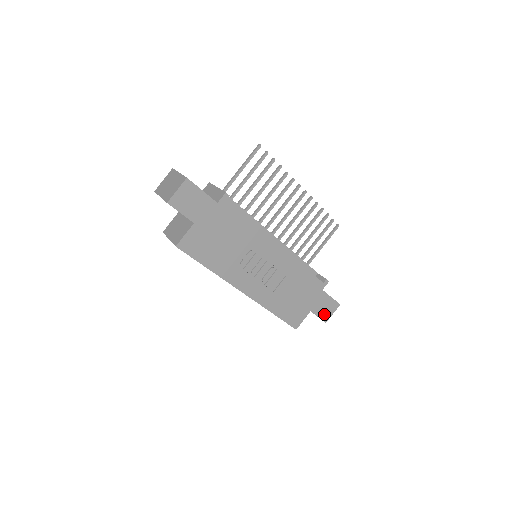
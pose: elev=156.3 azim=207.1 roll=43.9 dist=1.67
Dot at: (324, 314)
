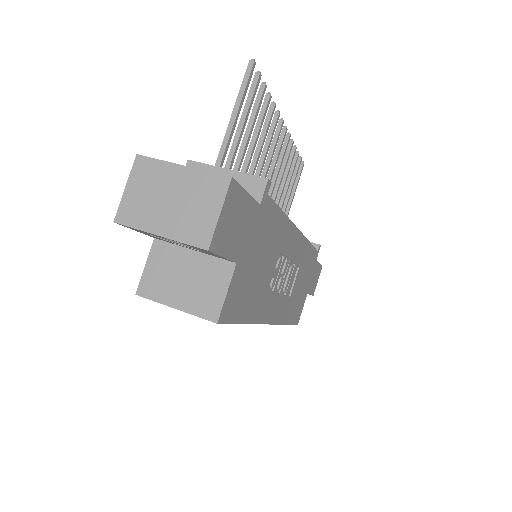
Dot at: (313, 287)
